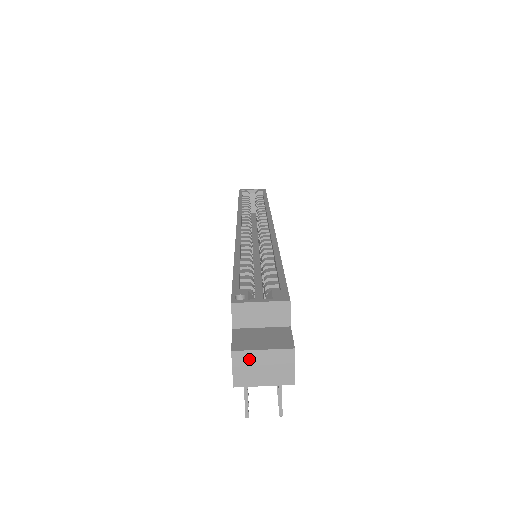
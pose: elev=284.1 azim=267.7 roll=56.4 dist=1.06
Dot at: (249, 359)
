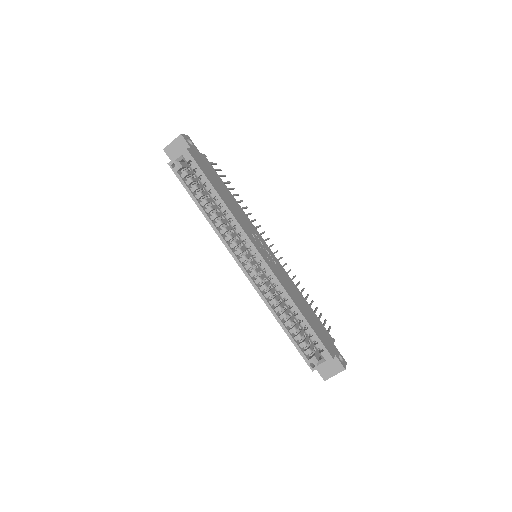
Dot at: (331, 376)
